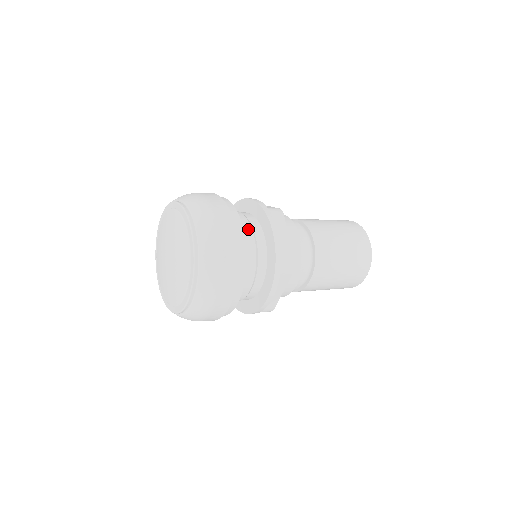
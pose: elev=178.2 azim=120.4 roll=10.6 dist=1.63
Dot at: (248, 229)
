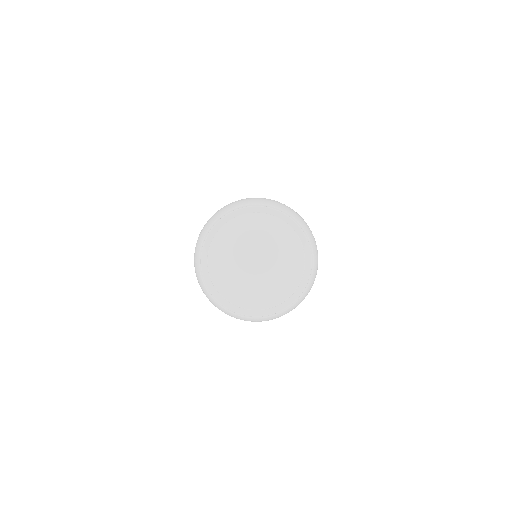
Dot at: occluded
